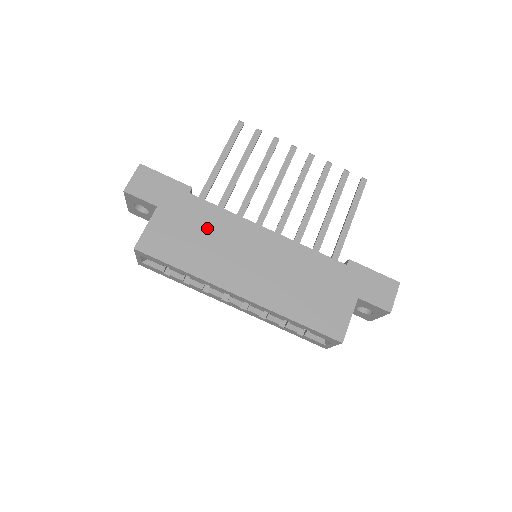
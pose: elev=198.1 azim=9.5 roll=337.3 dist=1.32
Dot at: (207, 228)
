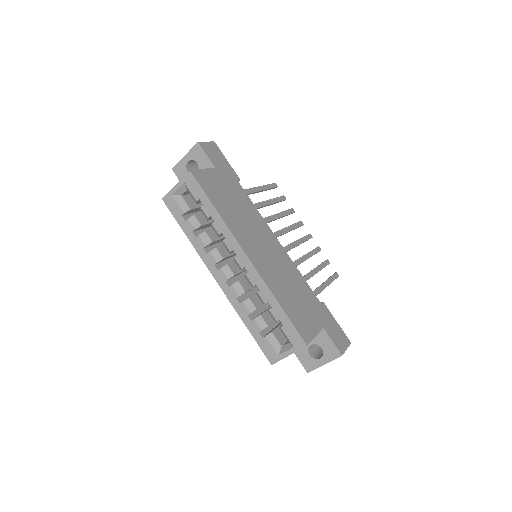
Dot at: (241, 205)
